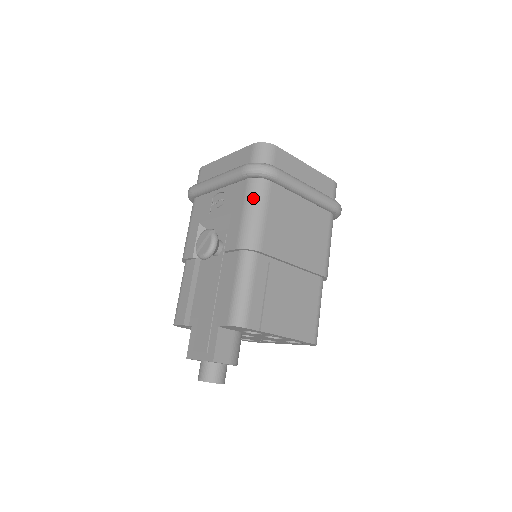
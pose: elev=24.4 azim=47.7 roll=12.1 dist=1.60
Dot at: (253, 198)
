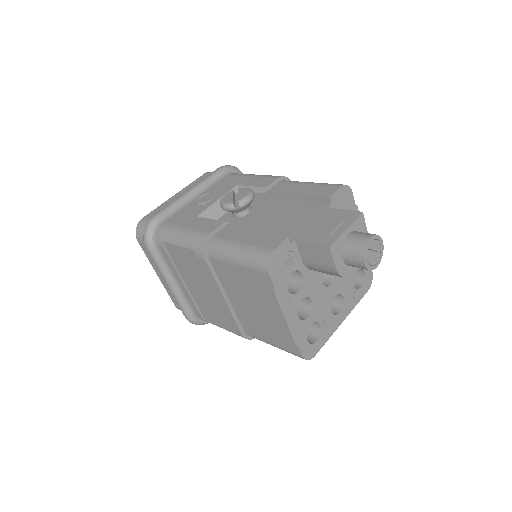
Dot at: occluded
